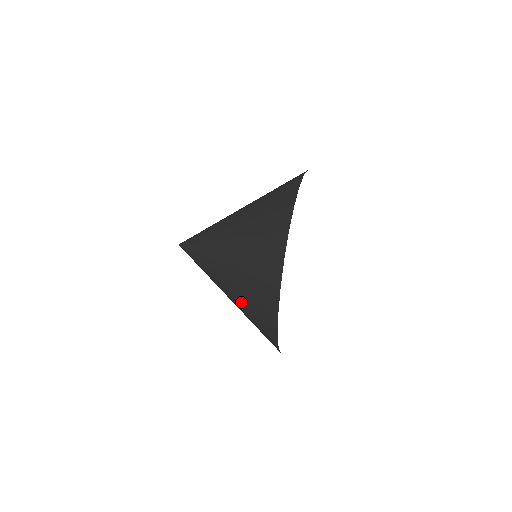
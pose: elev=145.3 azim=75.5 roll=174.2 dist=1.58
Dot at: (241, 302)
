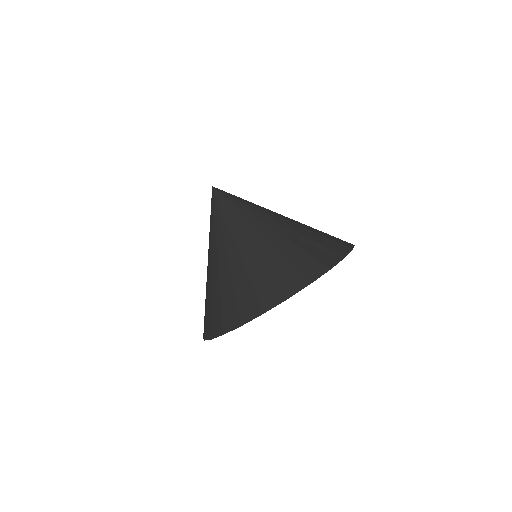
Dot at: occluded
